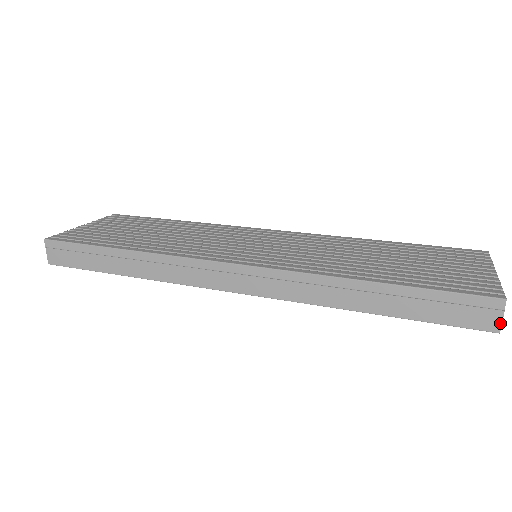
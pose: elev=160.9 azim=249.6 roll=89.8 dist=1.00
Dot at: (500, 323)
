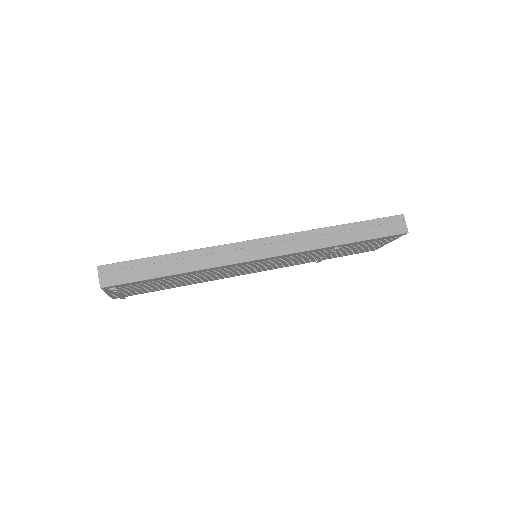
Dot at: (406, 227)
